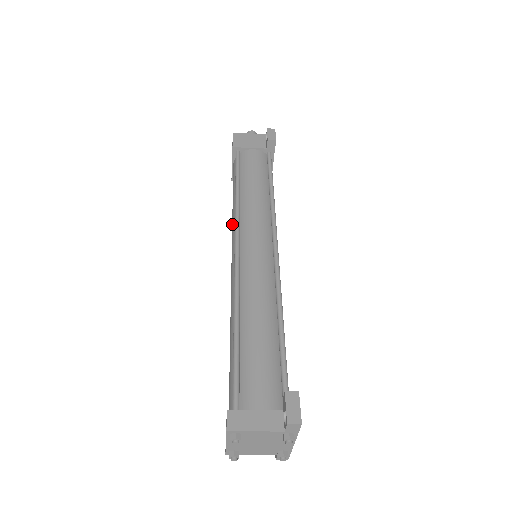
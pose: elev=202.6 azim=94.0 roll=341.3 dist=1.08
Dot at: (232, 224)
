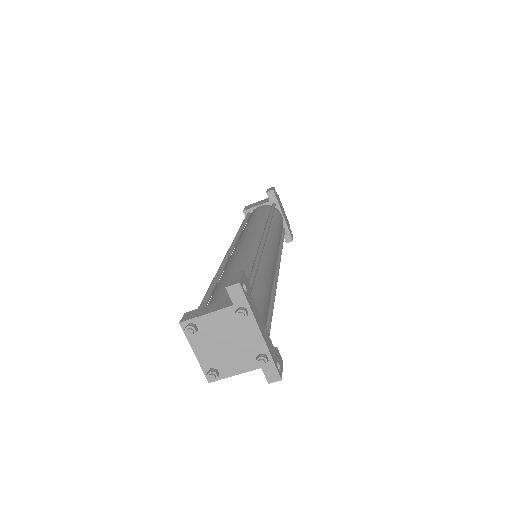
Dot at: occluded
